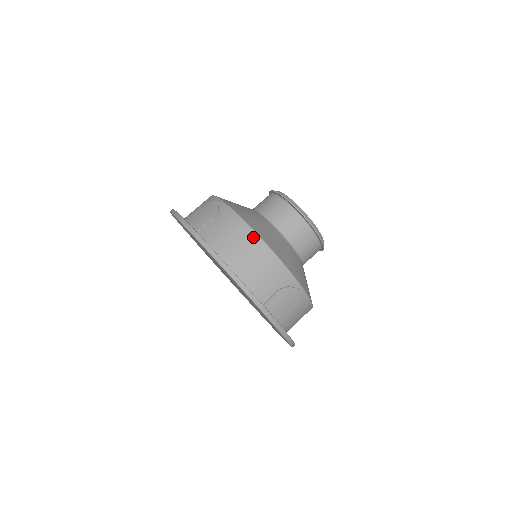
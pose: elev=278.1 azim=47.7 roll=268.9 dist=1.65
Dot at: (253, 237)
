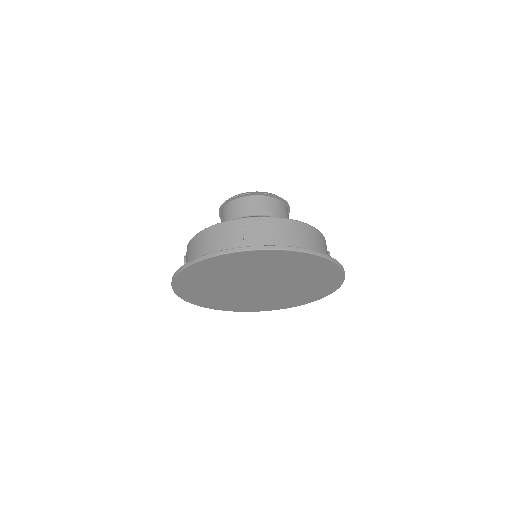
Dot at: (200, 235)
